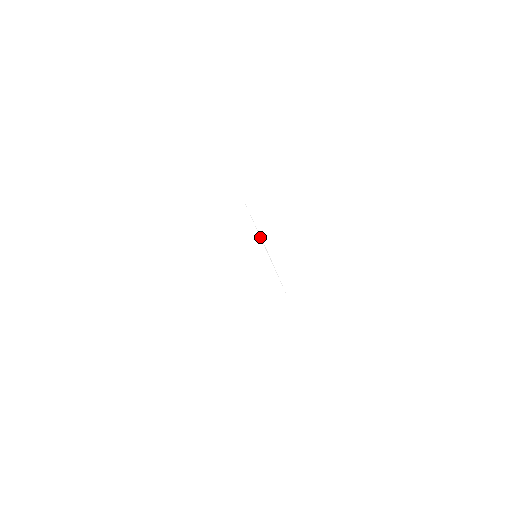
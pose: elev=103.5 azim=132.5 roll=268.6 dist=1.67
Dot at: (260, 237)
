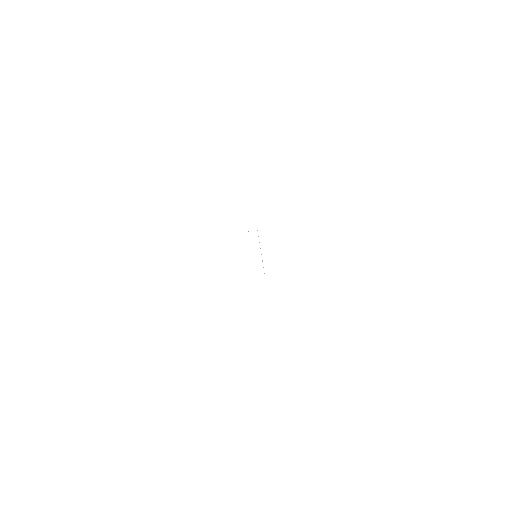
Dot at: (253, 209)
